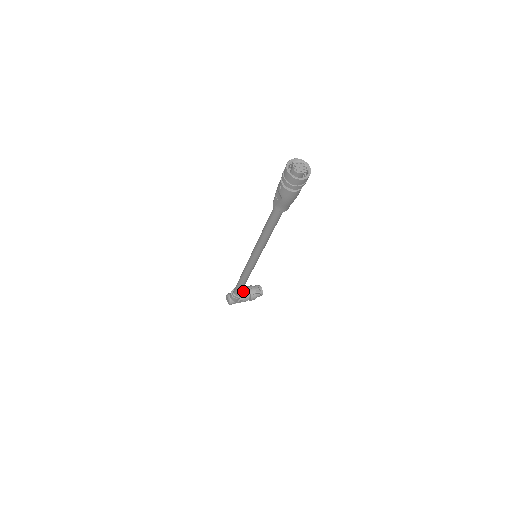
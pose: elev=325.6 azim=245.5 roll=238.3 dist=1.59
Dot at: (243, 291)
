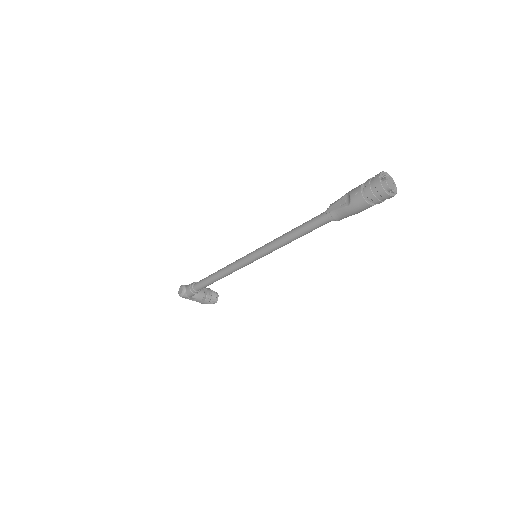
Dot at: occluded
